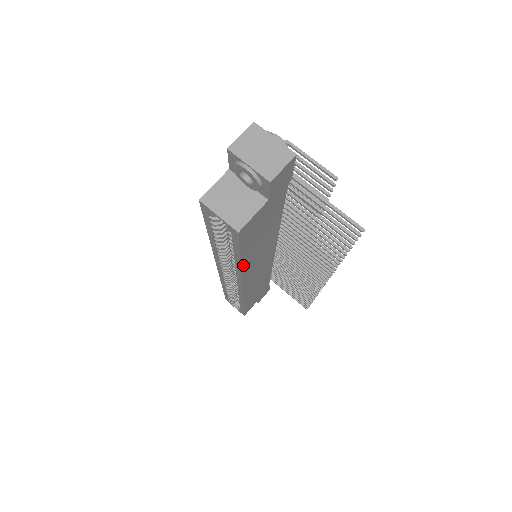
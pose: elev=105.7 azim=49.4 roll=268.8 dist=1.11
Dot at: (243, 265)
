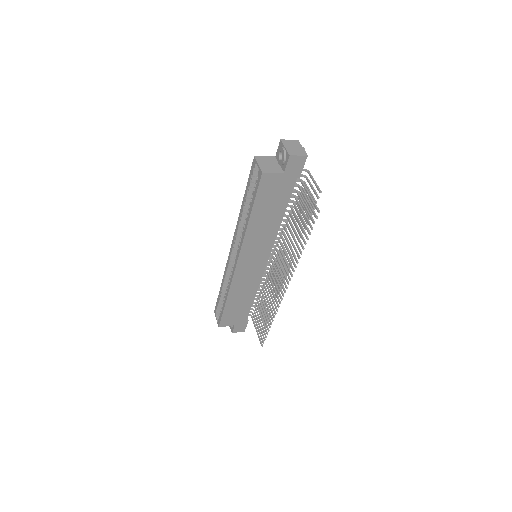
Dot at: (250, 224)
